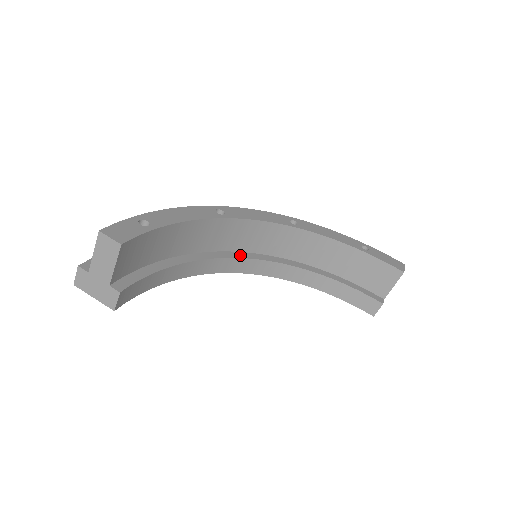
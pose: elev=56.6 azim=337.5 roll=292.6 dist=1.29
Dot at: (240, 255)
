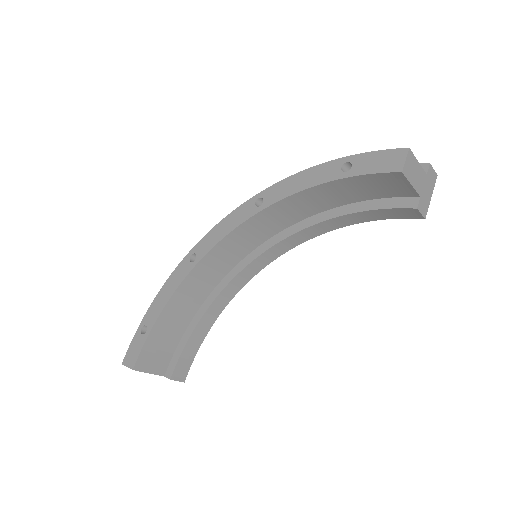
Dot at: (247, 260)
